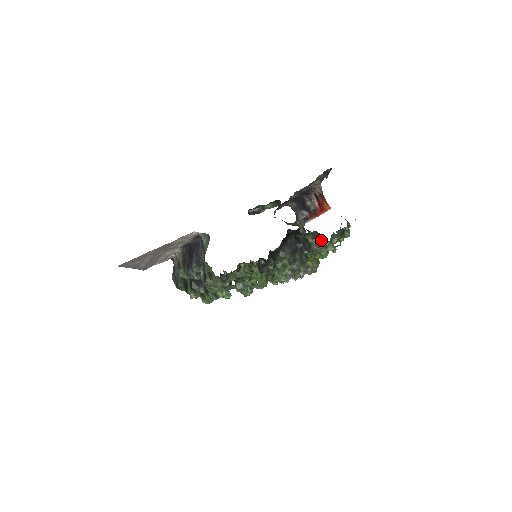
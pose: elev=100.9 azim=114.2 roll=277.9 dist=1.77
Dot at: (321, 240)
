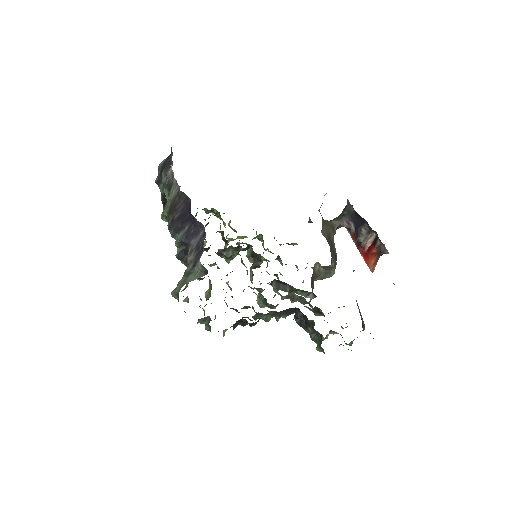
Dot at: (319, 337)
